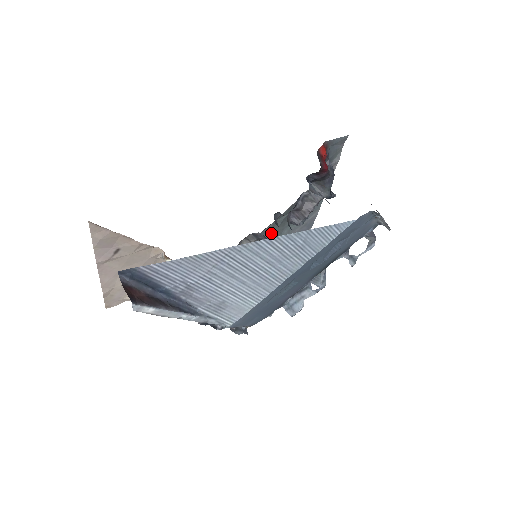
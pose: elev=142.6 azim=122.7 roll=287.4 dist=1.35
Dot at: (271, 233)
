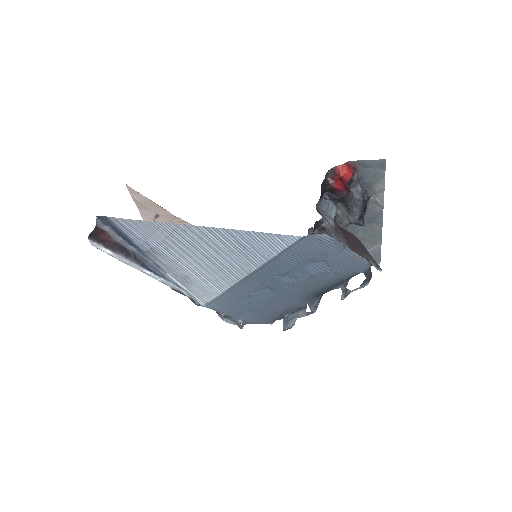
Dot at: occluded
